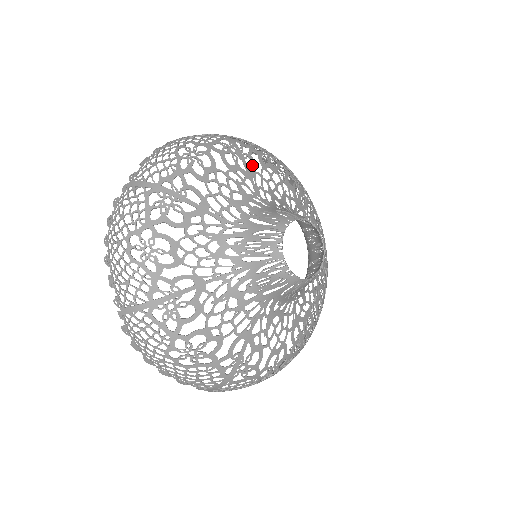
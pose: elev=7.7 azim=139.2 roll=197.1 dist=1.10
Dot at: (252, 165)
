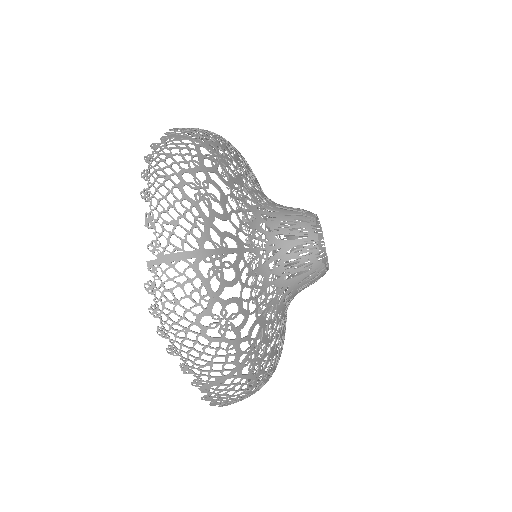
Dot at: occluded
